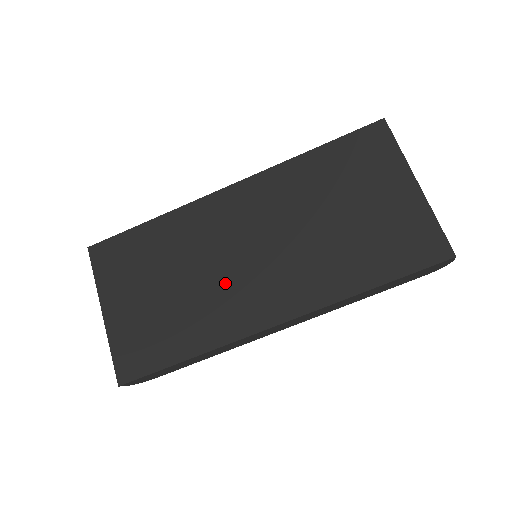
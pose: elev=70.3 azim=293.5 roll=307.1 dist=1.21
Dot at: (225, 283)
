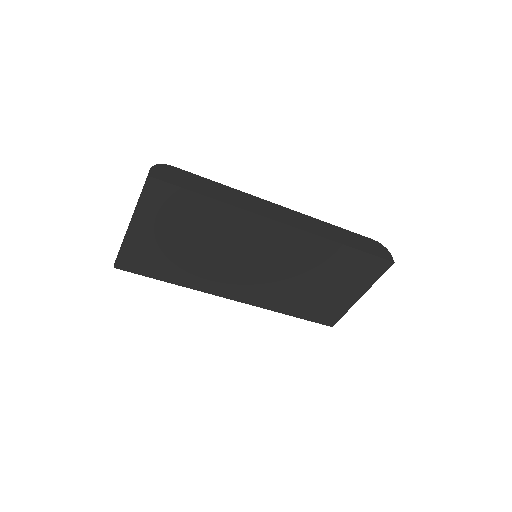
Dot at: (226, 268)
